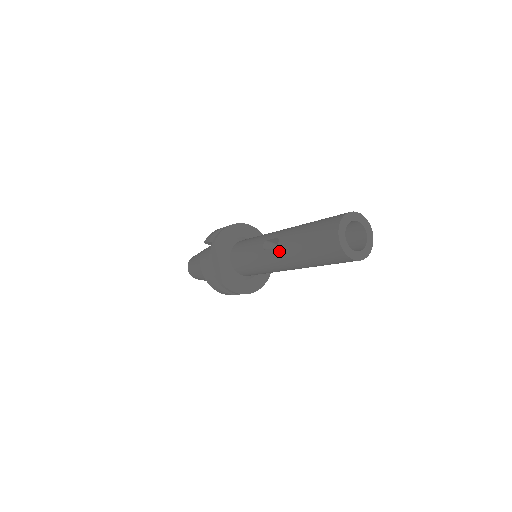
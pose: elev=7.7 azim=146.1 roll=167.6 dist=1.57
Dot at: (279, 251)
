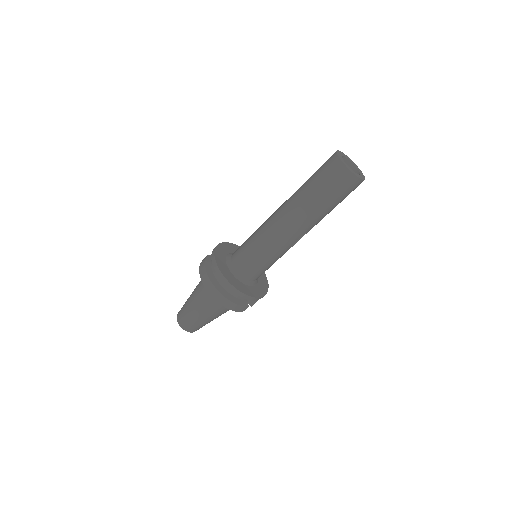
Dot at: (283, 204)
